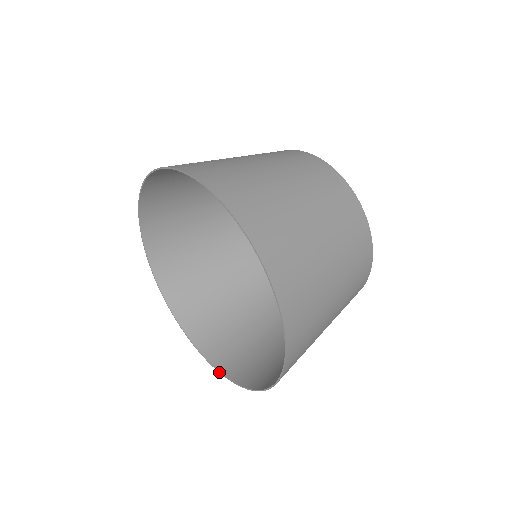
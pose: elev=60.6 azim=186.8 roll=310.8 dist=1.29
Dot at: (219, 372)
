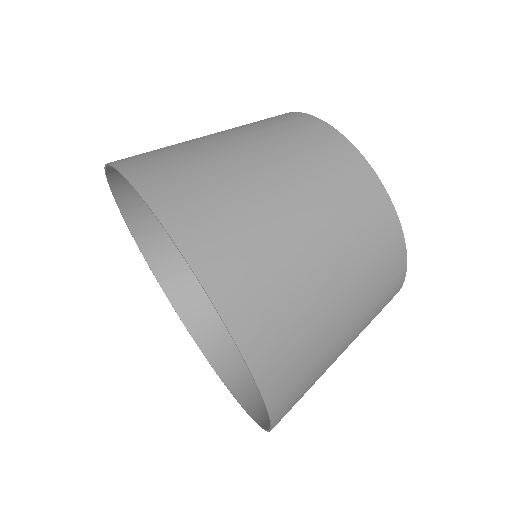
Dot at: occluded
